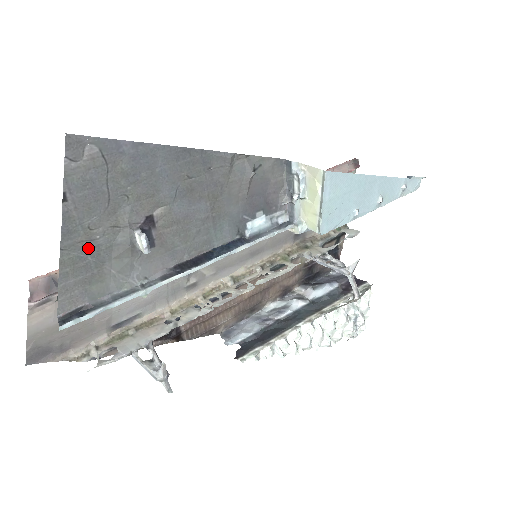
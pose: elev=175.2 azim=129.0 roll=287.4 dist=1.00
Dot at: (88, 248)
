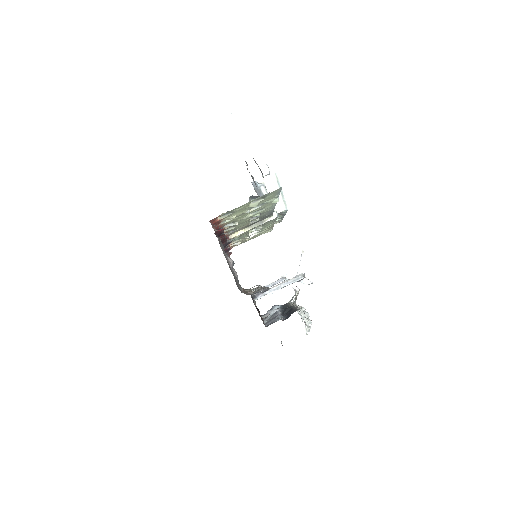
Dot at: occluded
